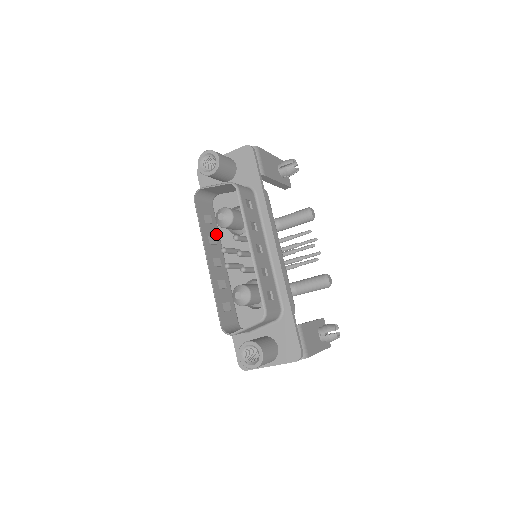
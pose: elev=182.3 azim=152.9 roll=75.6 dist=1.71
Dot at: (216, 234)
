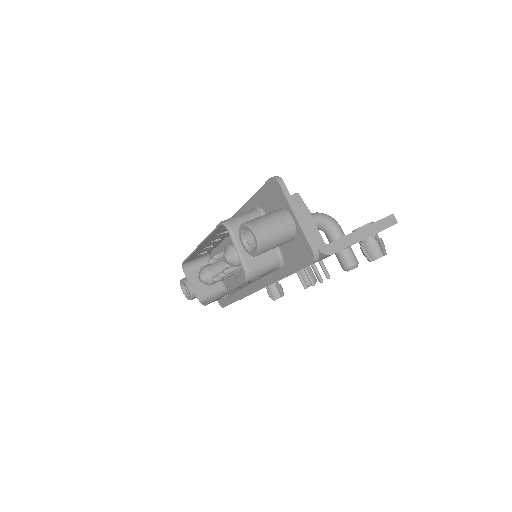
Dot at: occluded
